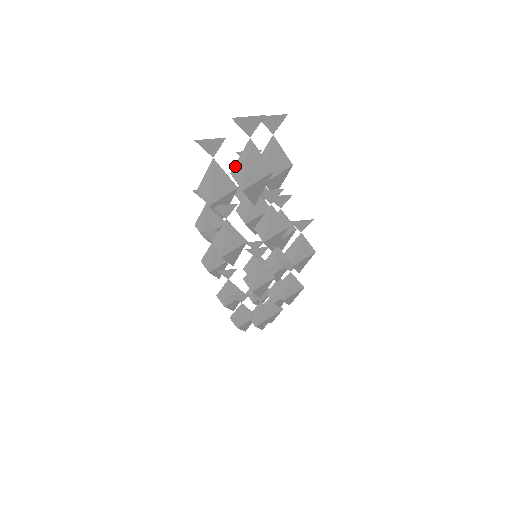
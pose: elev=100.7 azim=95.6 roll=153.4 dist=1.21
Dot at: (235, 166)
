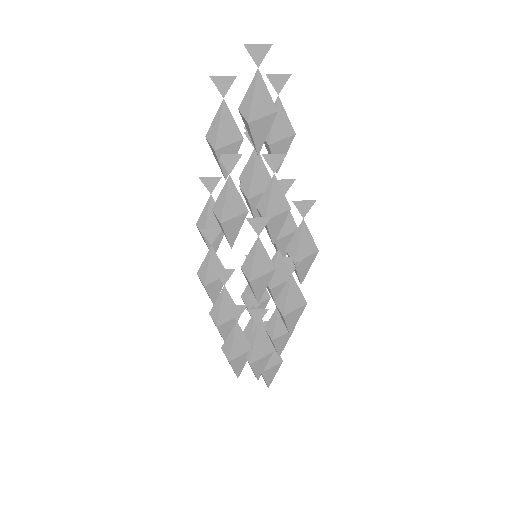
Dot at: (243, 100)
